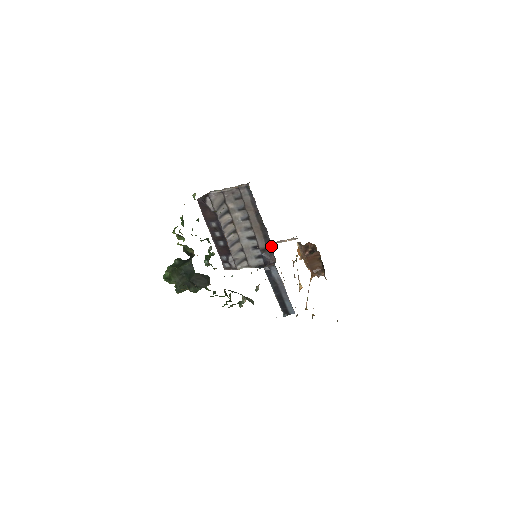
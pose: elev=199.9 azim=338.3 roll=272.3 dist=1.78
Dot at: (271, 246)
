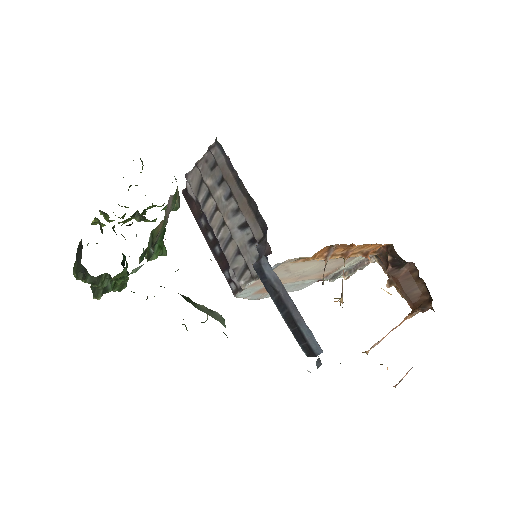
Dot at: (267, 229)
